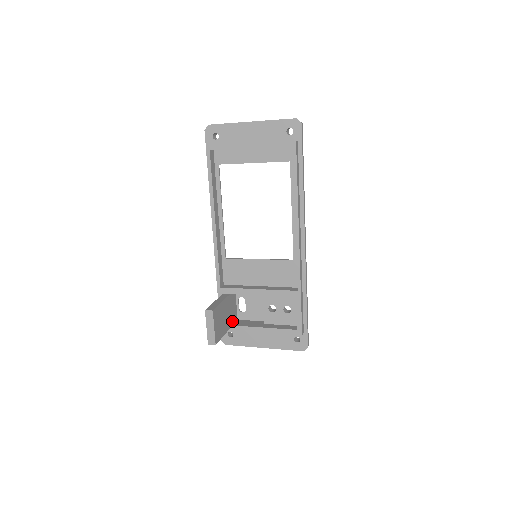
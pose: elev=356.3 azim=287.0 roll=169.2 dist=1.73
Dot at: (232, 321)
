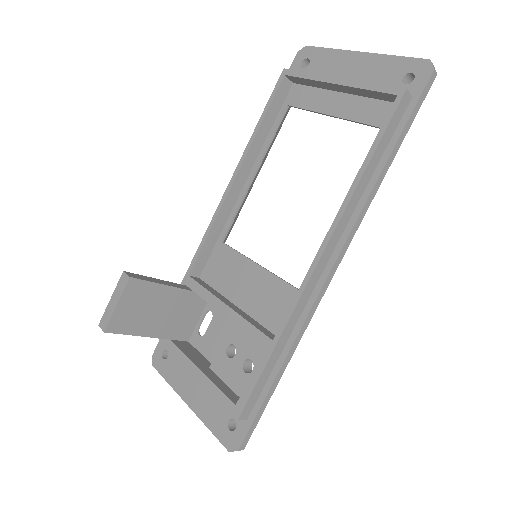
Dot at: (173, 333)
